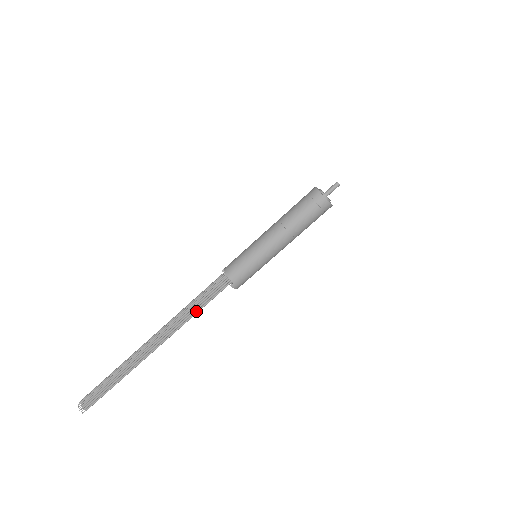
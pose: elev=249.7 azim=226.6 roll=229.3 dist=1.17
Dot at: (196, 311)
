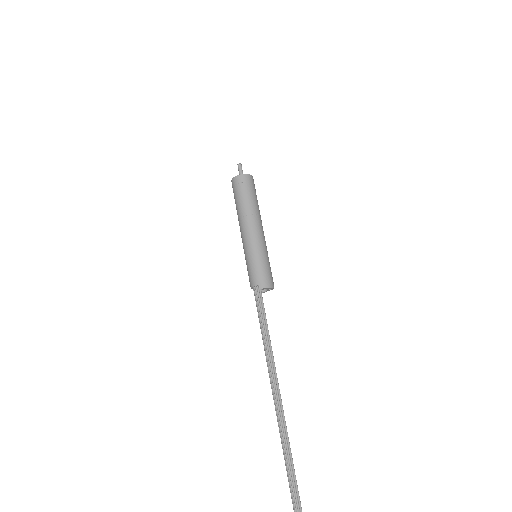
Dot at: (267, 335)
